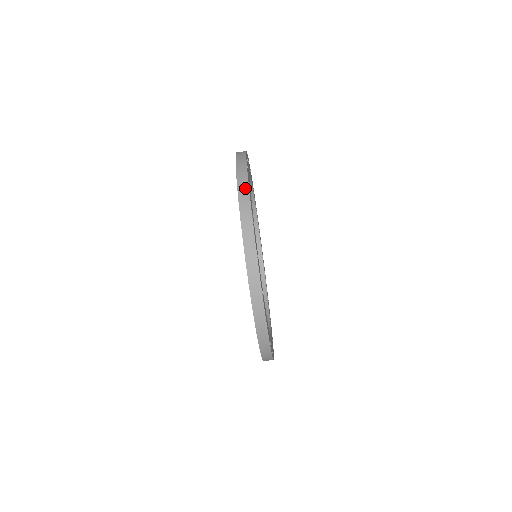
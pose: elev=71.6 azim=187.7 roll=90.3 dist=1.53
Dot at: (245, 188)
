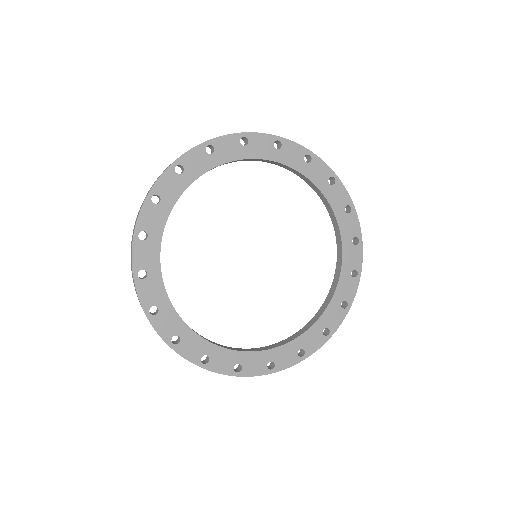
Dot at: (134, 283)
